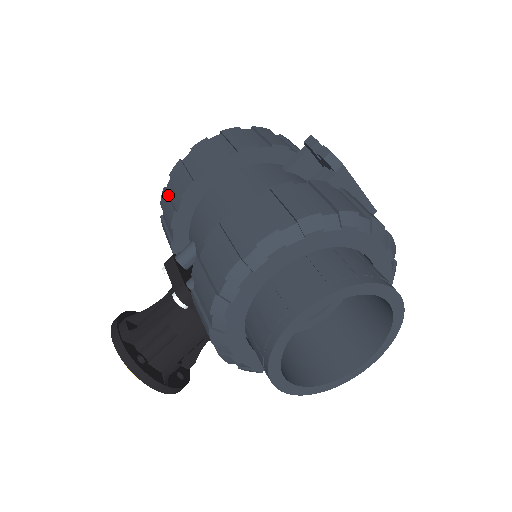
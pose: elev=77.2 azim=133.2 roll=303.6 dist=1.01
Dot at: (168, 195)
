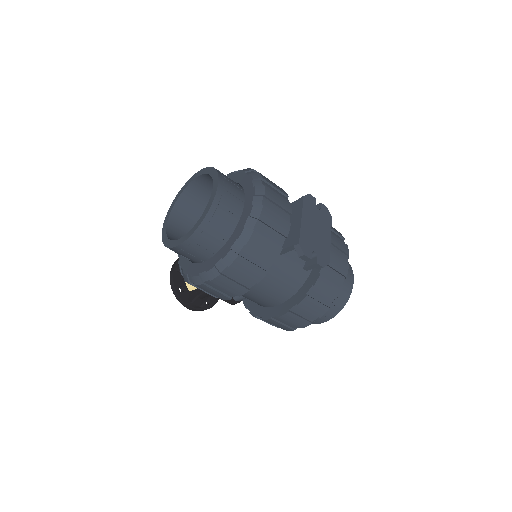
Dot at: occluded
